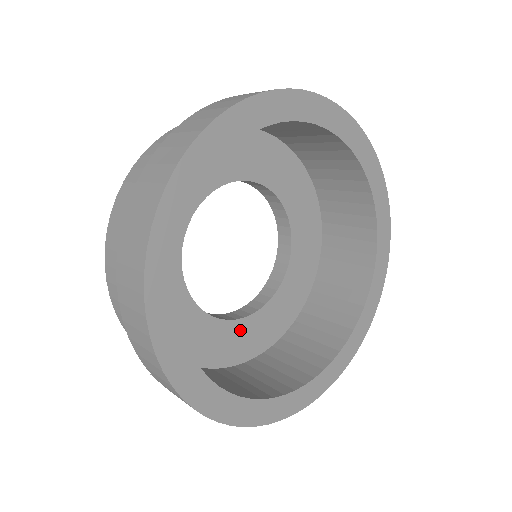
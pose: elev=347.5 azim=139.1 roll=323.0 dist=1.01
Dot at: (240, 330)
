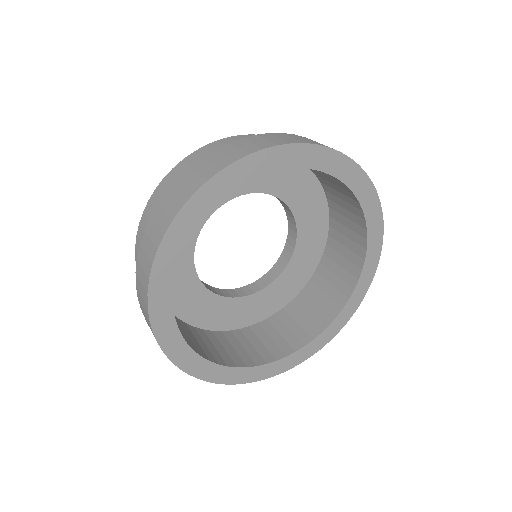
Dot at: (226, 306)
